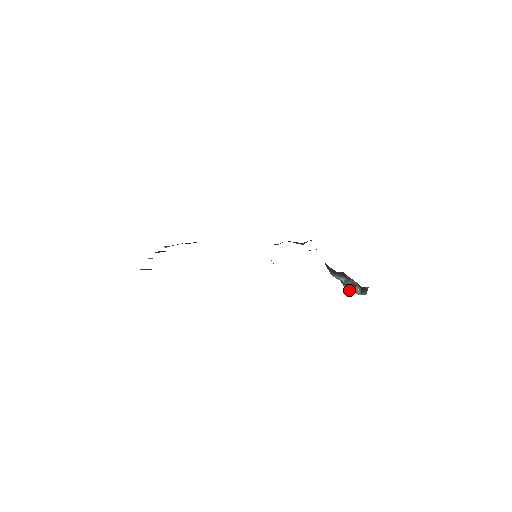
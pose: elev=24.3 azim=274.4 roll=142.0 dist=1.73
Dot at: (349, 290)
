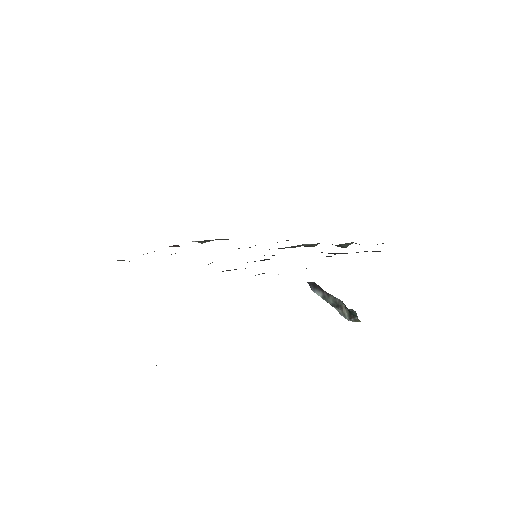
Dot at: occluded
